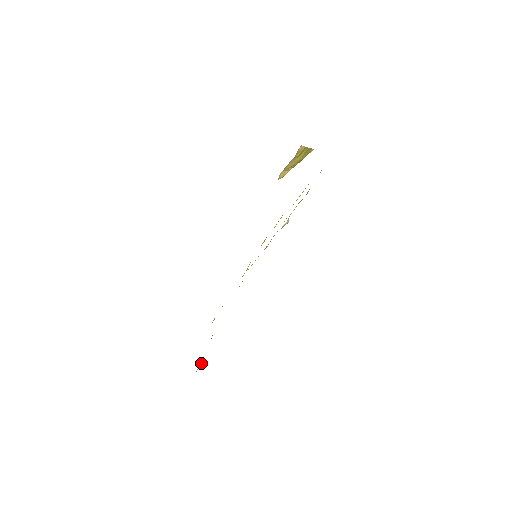
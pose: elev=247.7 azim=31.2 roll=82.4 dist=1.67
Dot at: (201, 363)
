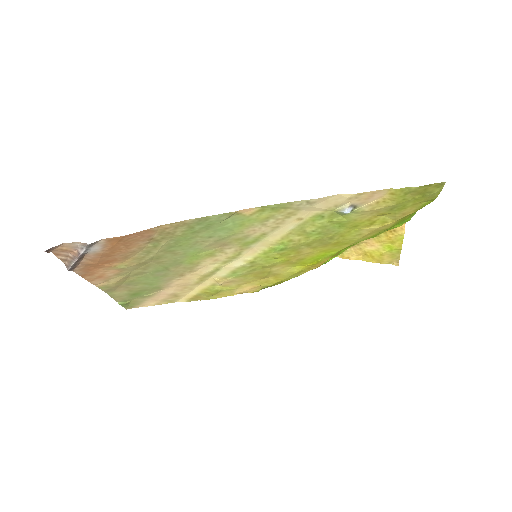
Dot at: (76, 250)
